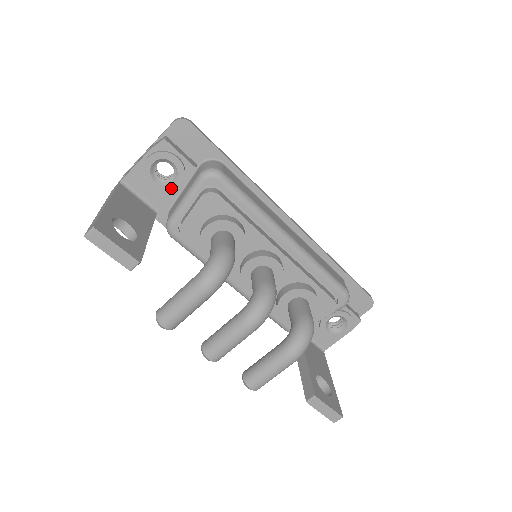
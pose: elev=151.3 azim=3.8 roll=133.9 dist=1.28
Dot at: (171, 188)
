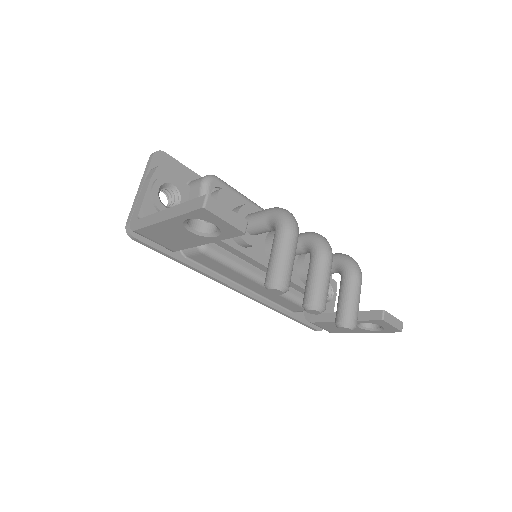
Dot at: occluded
